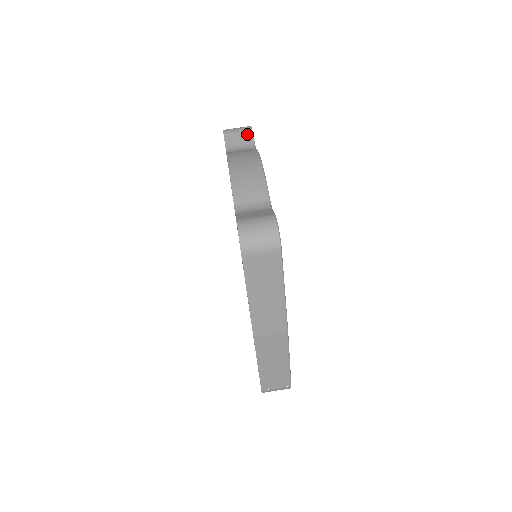
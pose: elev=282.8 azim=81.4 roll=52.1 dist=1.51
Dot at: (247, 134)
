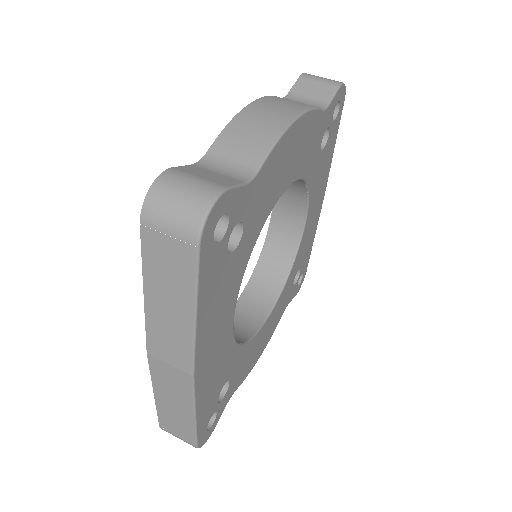
Dot at: (329, 88)
